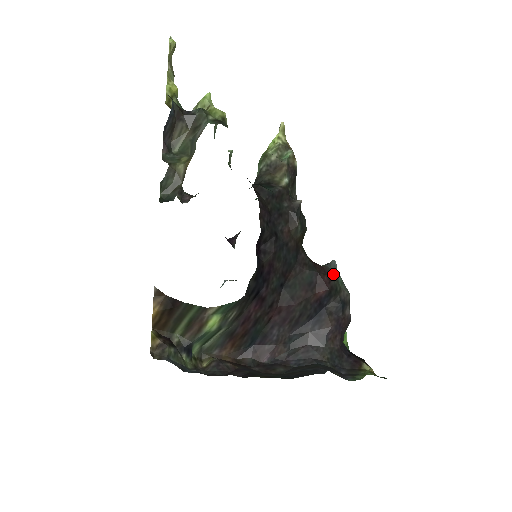
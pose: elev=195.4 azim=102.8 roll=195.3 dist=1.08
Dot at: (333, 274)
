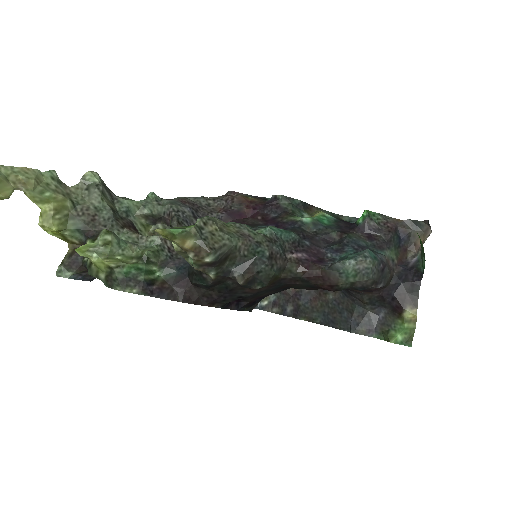
Dot at: (336, 279)
